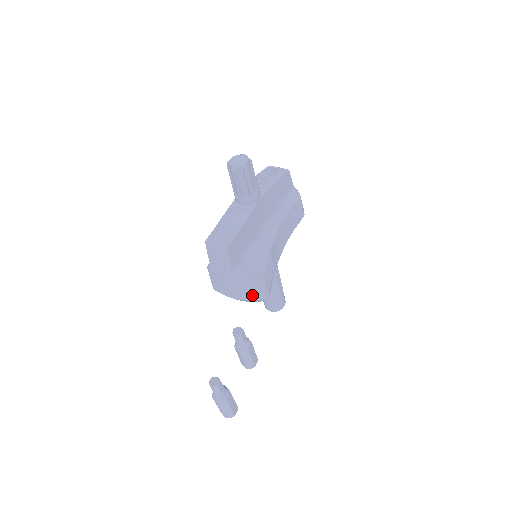
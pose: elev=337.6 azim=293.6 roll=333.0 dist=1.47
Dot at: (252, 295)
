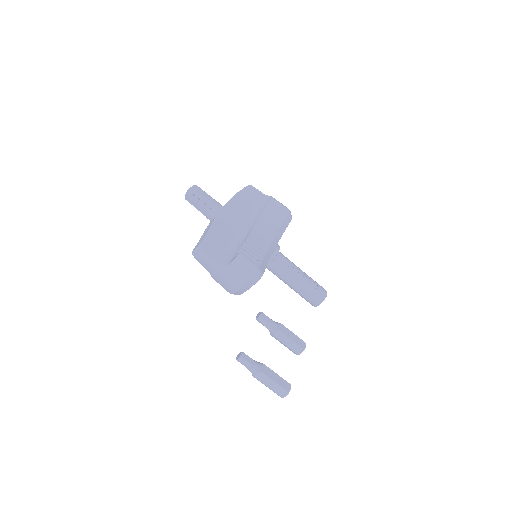
Dot at: (244, 275)
